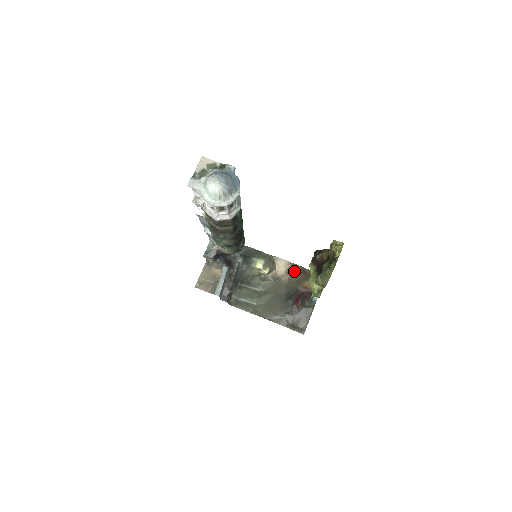
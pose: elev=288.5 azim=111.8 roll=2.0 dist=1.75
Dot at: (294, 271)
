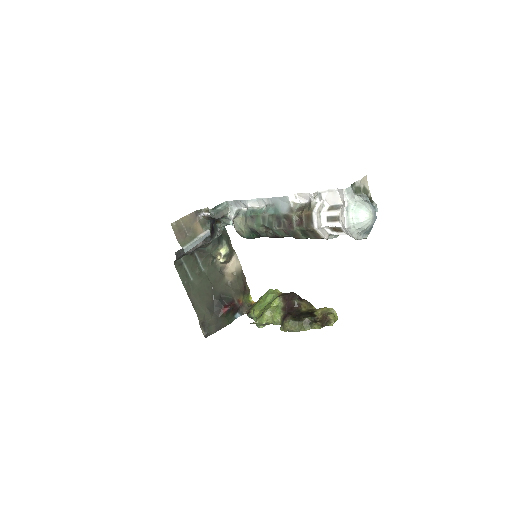
Dot at: (239, 279)
